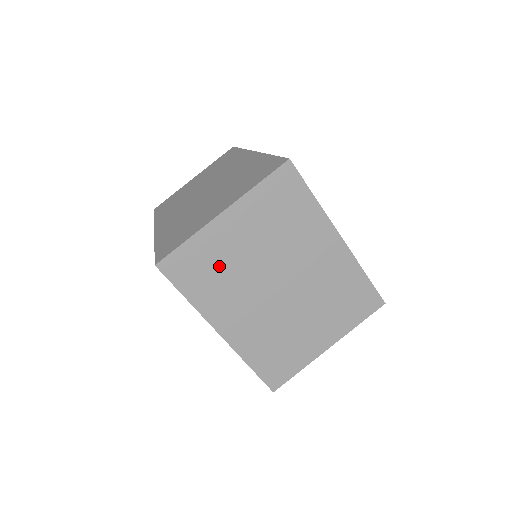
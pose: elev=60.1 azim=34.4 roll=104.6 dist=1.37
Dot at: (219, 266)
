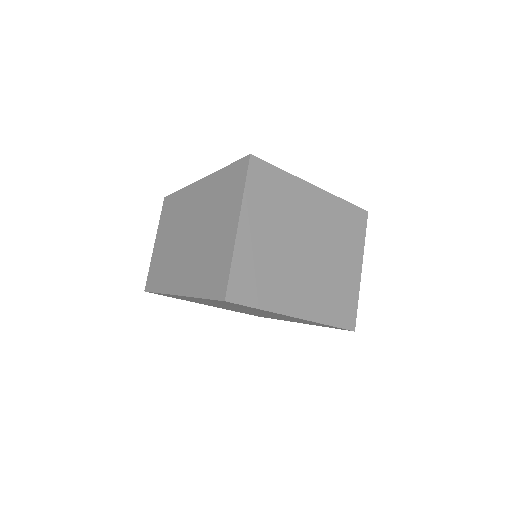
Dot at: (263, 267)
